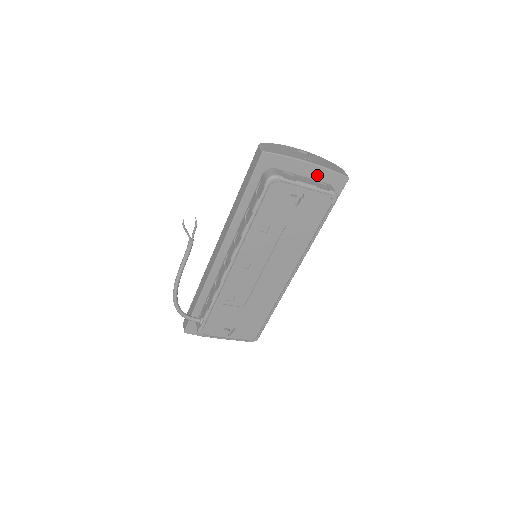
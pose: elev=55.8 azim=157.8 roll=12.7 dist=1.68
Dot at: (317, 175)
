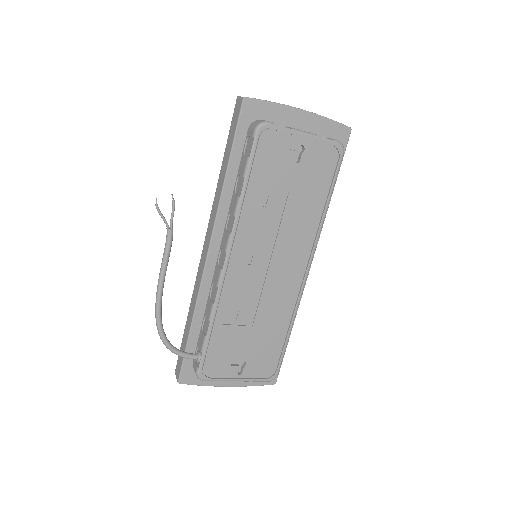
Dot at: (313, 127)
